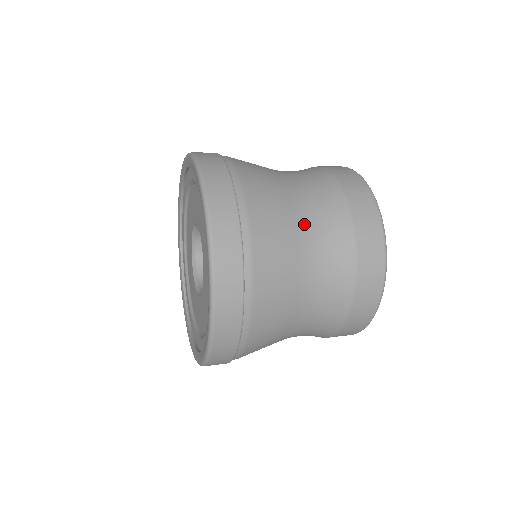
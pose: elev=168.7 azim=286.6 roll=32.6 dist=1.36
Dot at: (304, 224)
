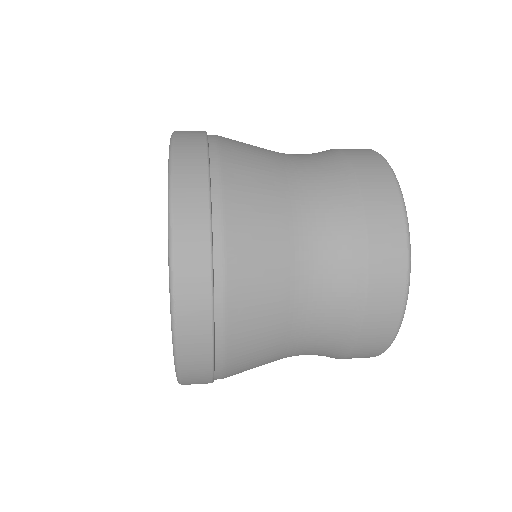
Dot at: (302, 269)
